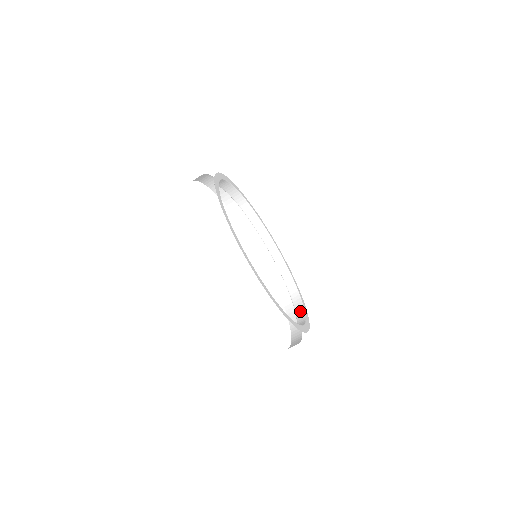
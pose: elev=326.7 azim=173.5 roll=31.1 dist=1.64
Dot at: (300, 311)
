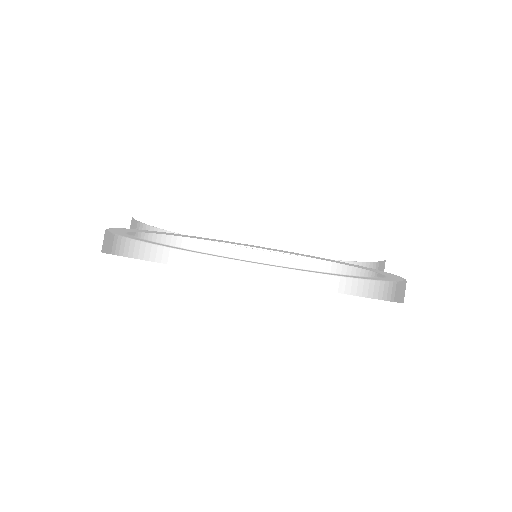
Dot at: (319, 264)
